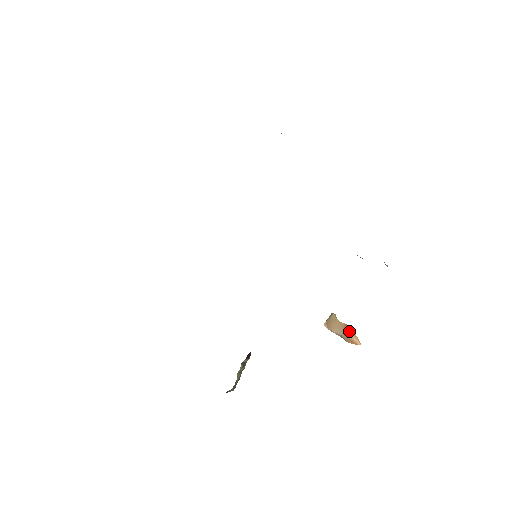
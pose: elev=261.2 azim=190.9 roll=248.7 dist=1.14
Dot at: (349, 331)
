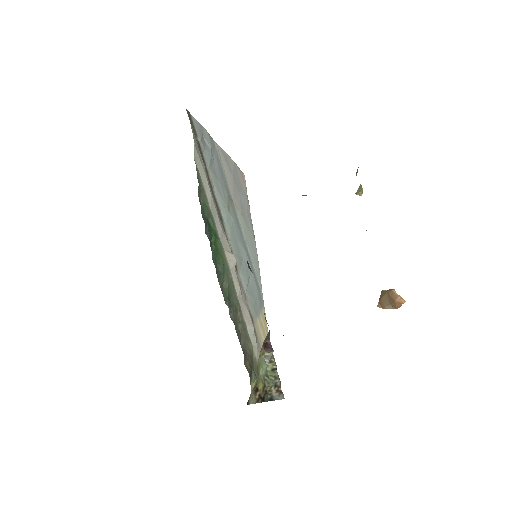
Dot at: (391, 294)
